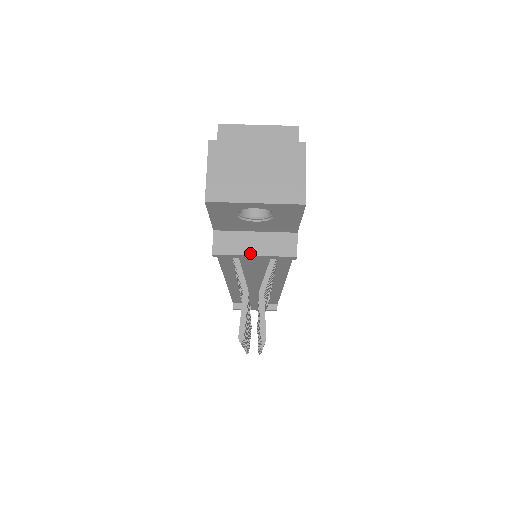
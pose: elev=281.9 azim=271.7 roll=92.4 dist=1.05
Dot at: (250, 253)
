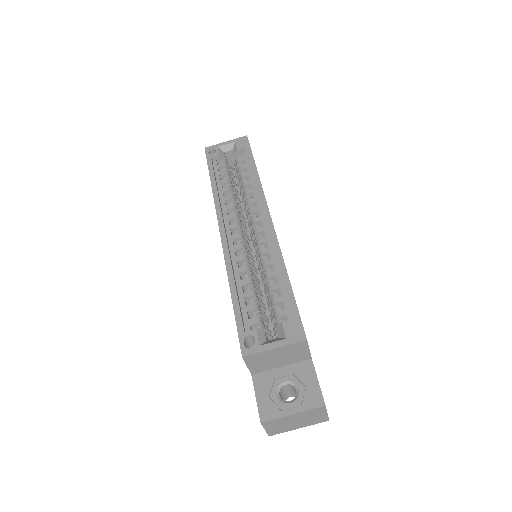
Dot at: occluded
